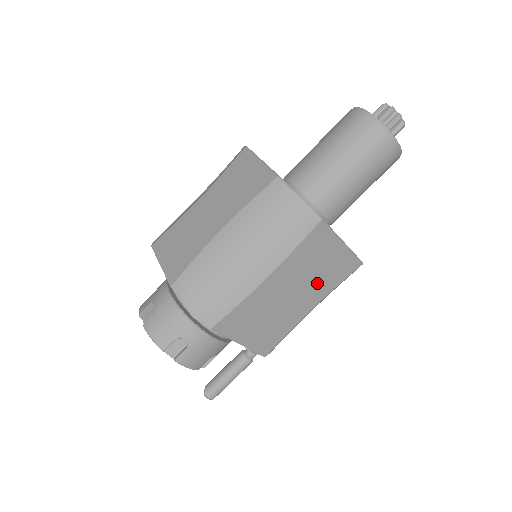
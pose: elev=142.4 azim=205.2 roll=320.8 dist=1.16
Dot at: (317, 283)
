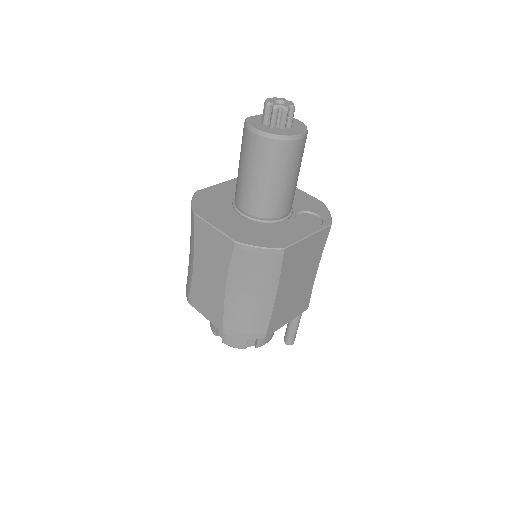
Dot at: (309, 262)
